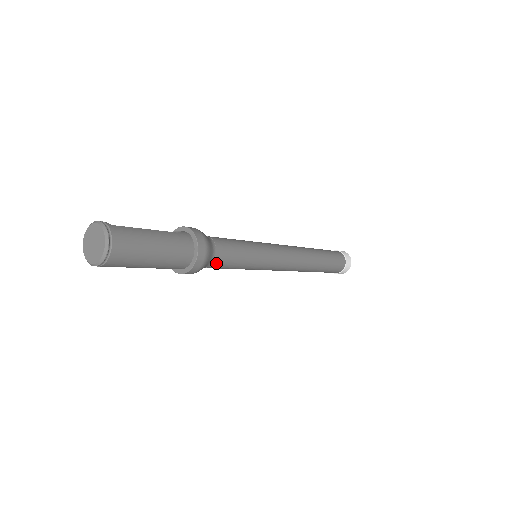
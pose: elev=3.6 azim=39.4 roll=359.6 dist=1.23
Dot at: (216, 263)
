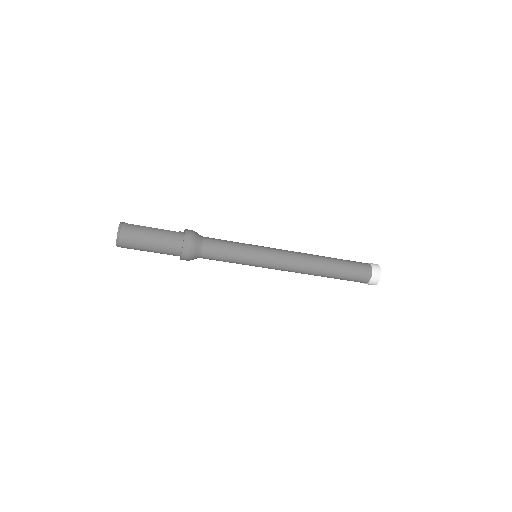
Dot at: (207, 254)
